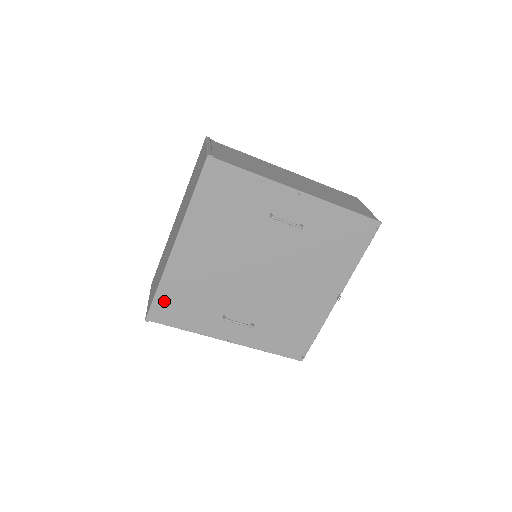
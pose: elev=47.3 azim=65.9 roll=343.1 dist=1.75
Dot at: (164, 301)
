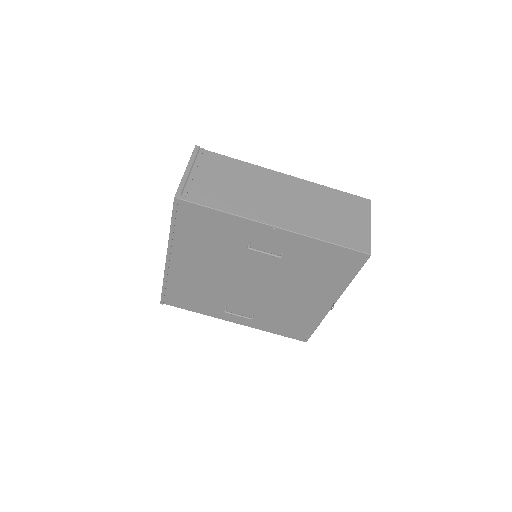
Dot at: (171, 293)
